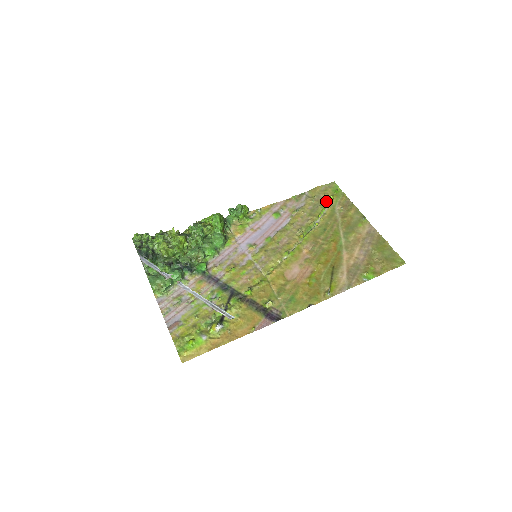
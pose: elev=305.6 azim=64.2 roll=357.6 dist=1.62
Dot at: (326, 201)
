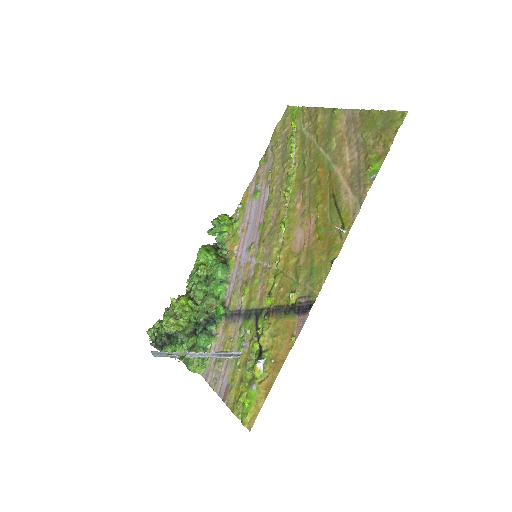
Dot at: (290, 133)
